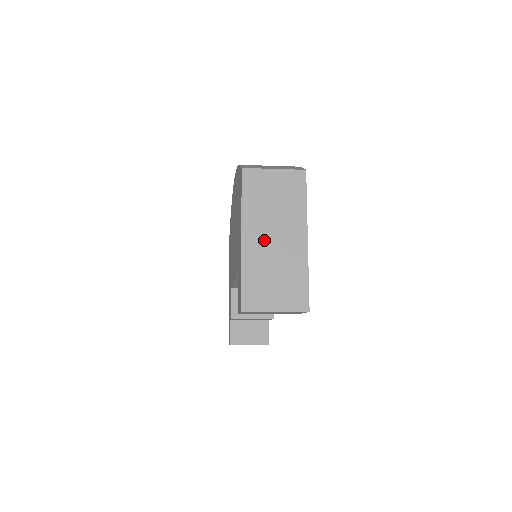
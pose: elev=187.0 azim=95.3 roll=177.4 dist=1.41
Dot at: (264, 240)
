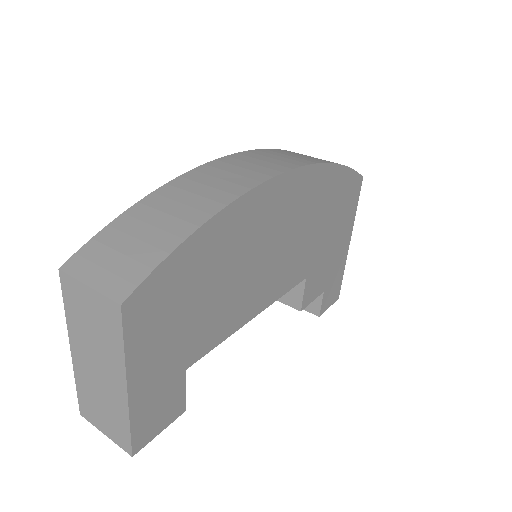
Dot at: (88, 363)
